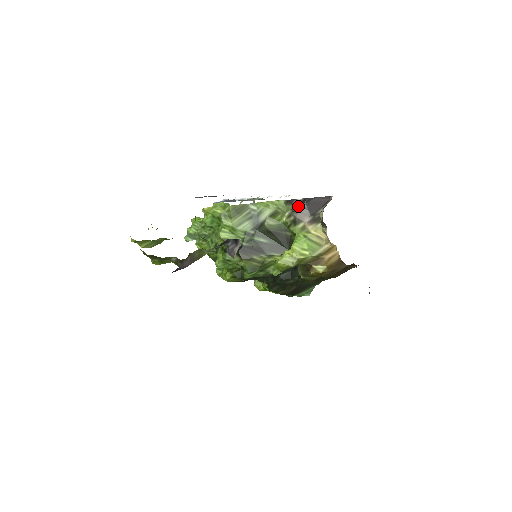
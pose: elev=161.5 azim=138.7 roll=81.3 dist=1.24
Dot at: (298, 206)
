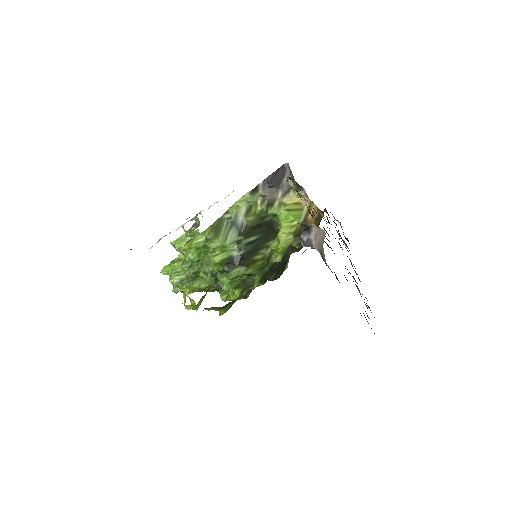
Dot at: (264, 189)
